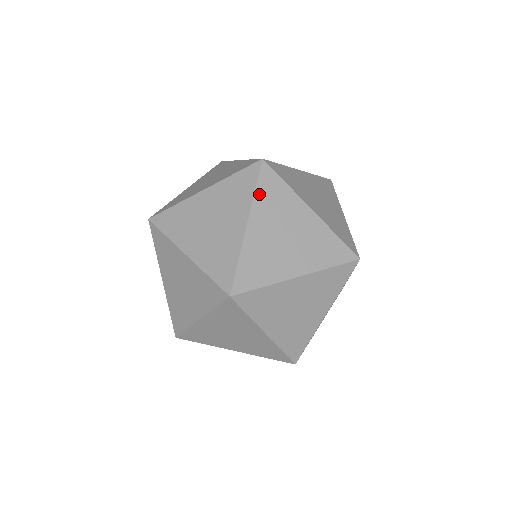
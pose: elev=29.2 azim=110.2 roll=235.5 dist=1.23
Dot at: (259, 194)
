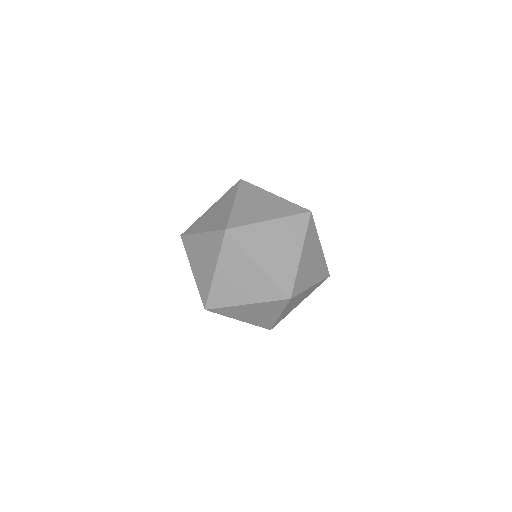
Dot at: (307, 234)
